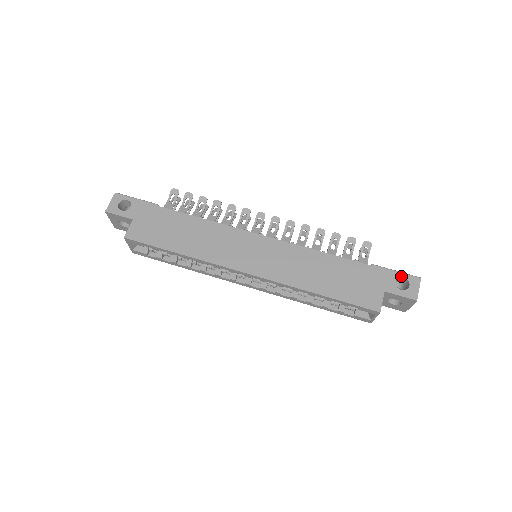
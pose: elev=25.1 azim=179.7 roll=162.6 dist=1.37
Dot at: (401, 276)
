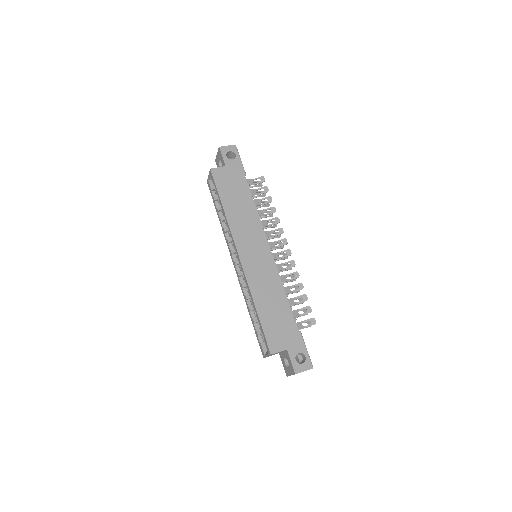
Dot at: (305, 354)
